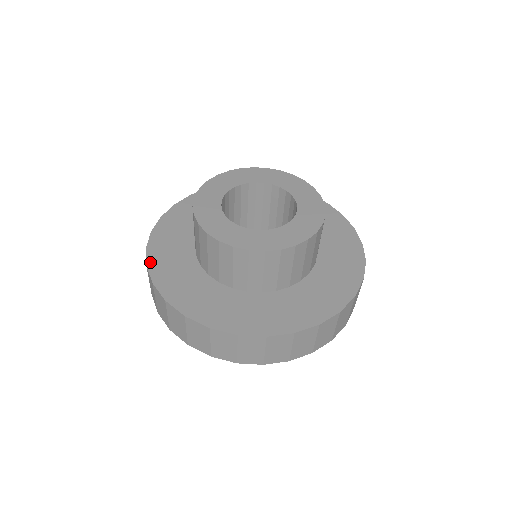
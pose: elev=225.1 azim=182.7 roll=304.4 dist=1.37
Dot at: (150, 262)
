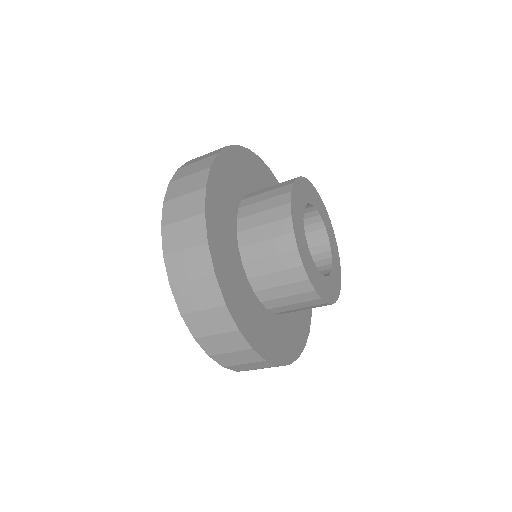
Dot at: (209, 187)
